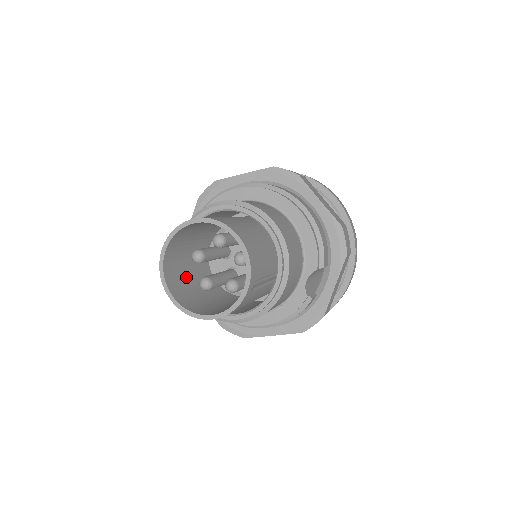
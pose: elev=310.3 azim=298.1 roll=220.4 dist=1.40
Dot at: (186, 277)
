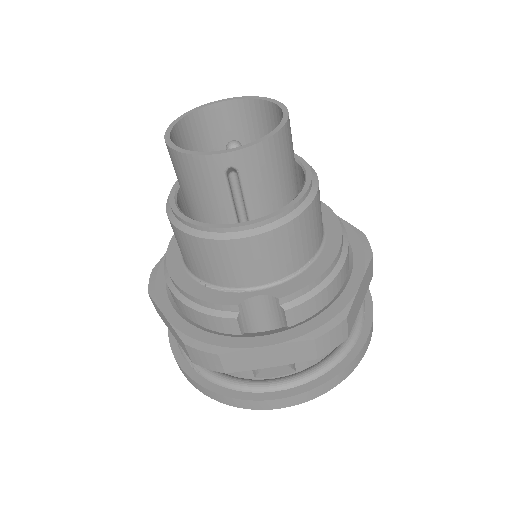
Dot at: occluded
